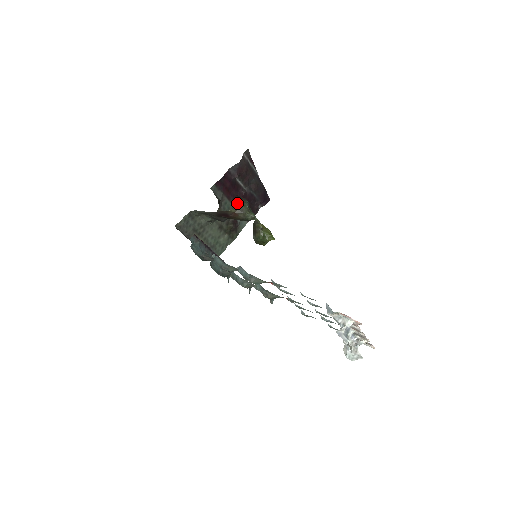
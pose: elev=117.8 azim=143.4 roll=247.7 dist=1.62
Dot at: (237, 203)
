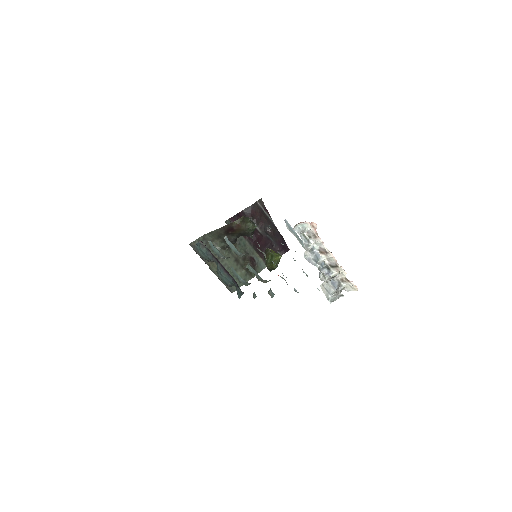
Dot at: (253, 243)
